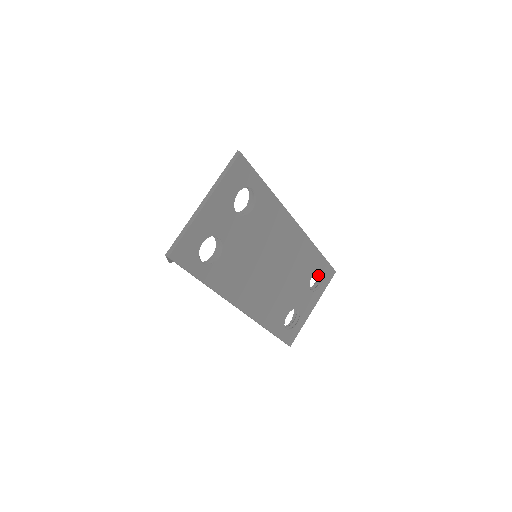
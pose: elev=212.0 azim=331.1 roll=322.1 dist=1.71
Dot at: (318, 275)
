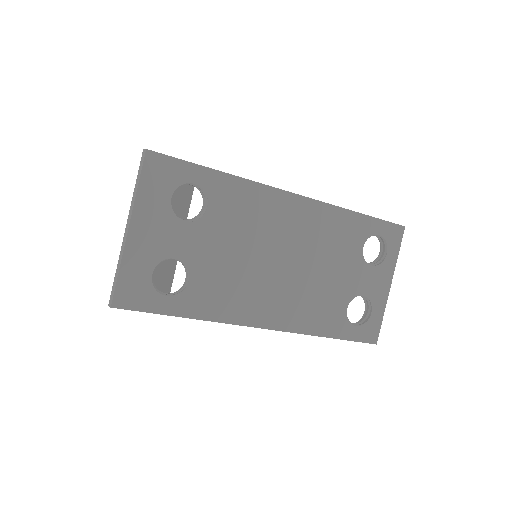
Dot at: (379, 241)
